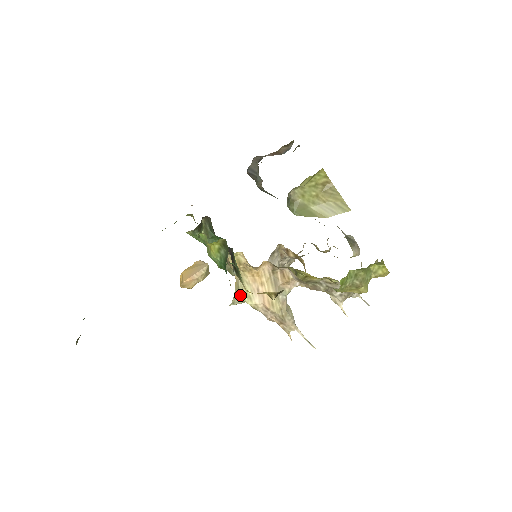
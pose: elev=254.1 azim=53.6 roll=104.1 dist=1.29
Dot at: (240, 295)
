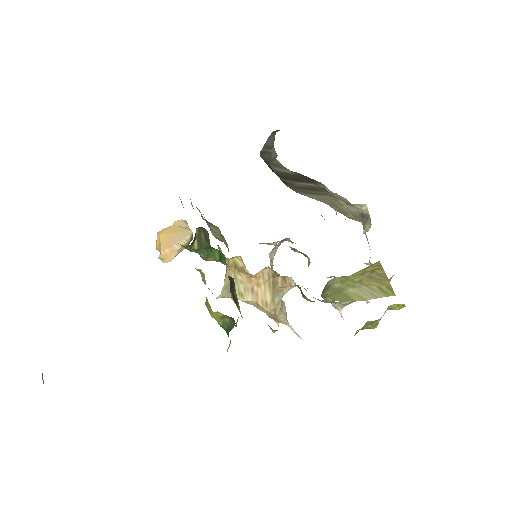
Dot at: occluded
